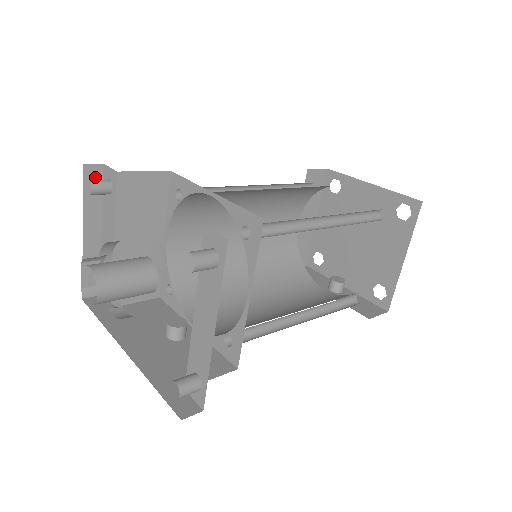
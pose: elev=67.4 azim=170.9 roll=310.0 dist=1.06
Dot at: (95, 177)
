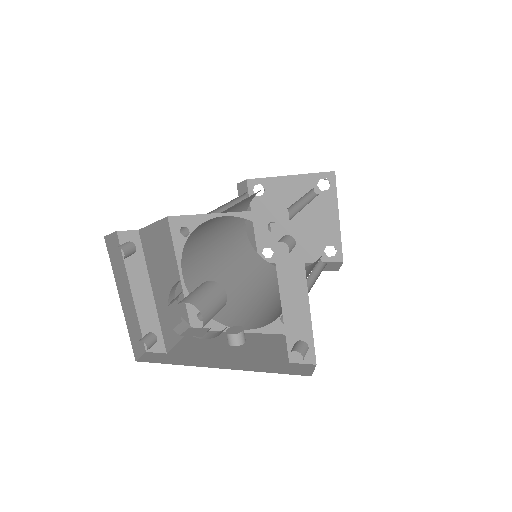
Dot at: (114, 245)
